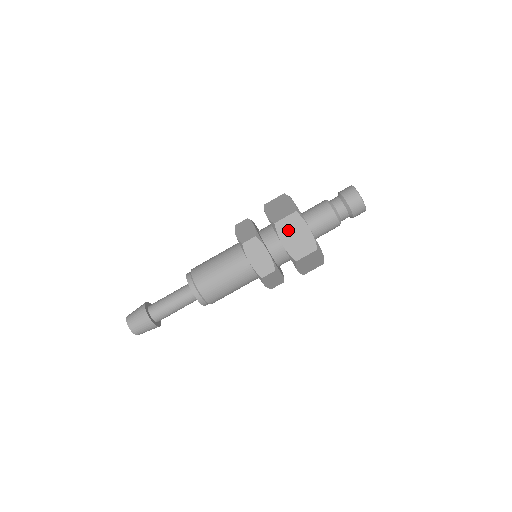
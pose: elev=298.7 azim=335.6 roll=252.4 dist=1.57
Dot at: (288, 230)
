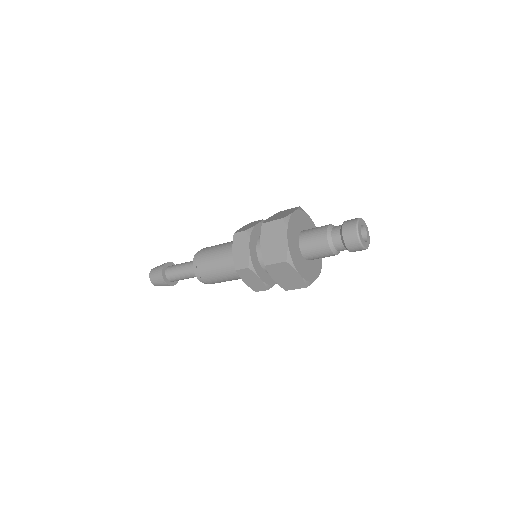
Dot at: (278, 272)
